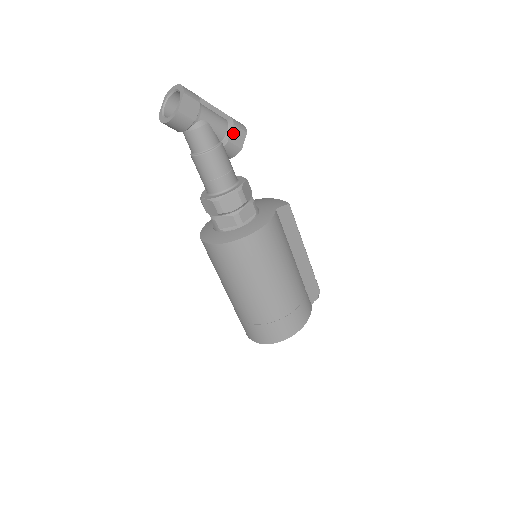
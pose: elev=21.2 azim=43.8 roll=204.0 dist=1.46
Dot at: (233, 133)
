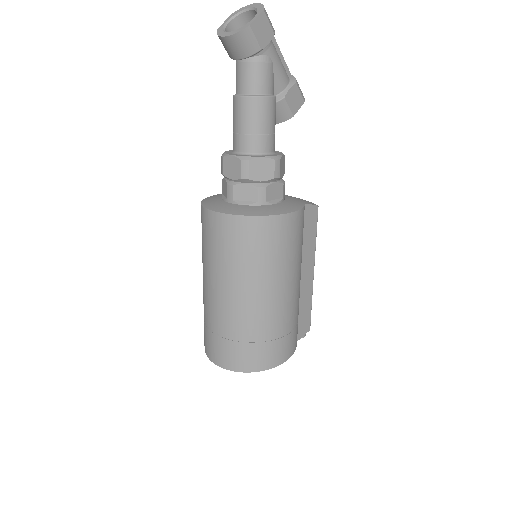
Dot at: (292, 92)
